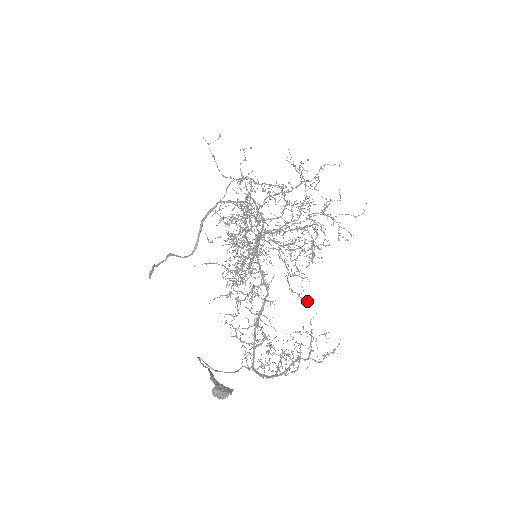
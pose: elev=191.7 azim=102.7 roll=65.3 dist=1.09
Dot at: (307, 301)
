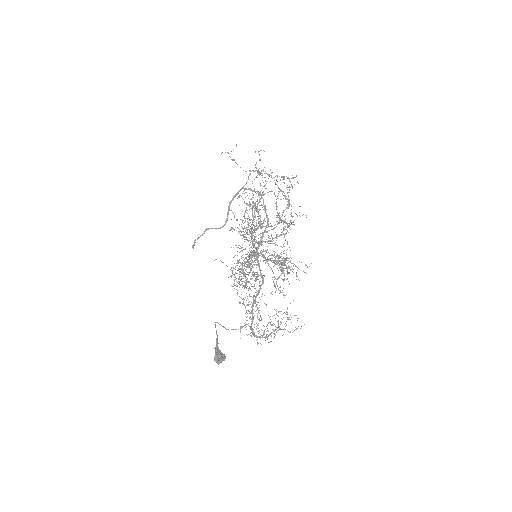
Dot at: occluded
